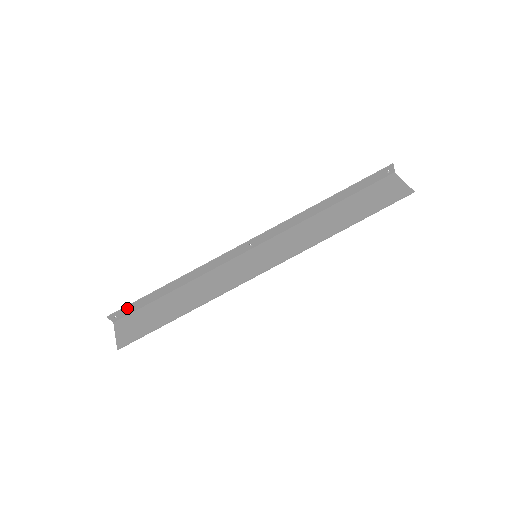
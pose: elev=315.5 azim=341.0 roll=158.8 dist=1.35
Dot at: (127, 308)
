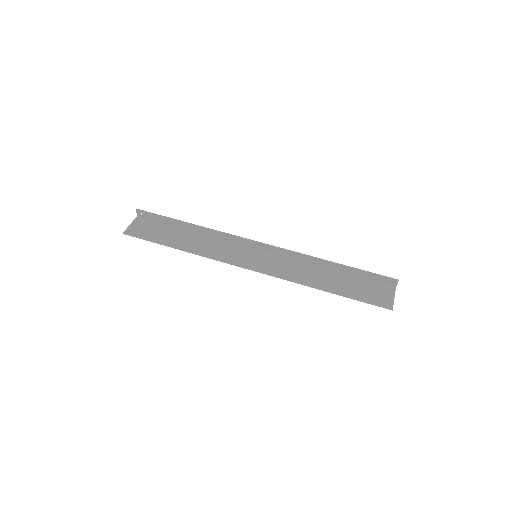
Dot at: (152, 215)
